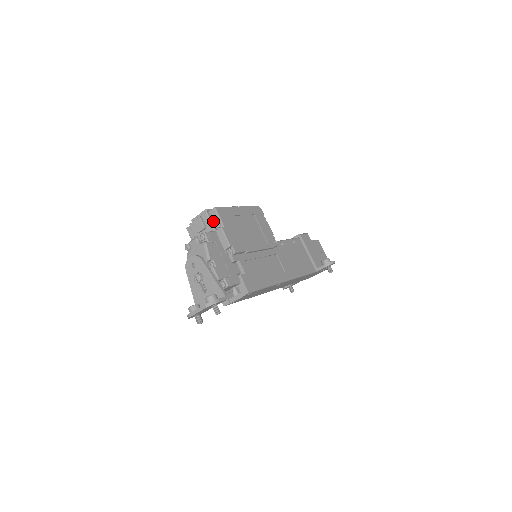
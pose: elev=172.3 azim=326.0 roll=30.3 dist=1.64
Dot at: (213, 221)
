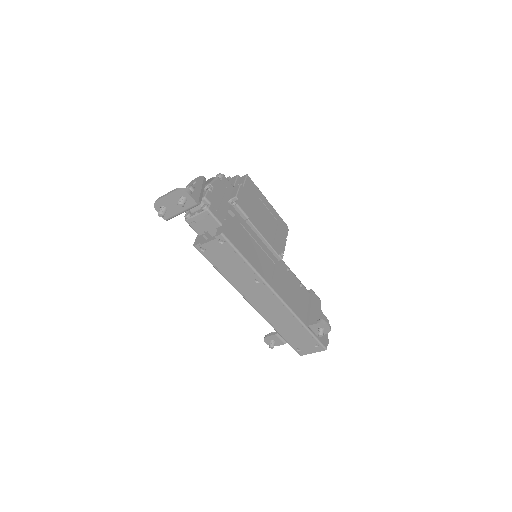
Dot at: (238, 183)
